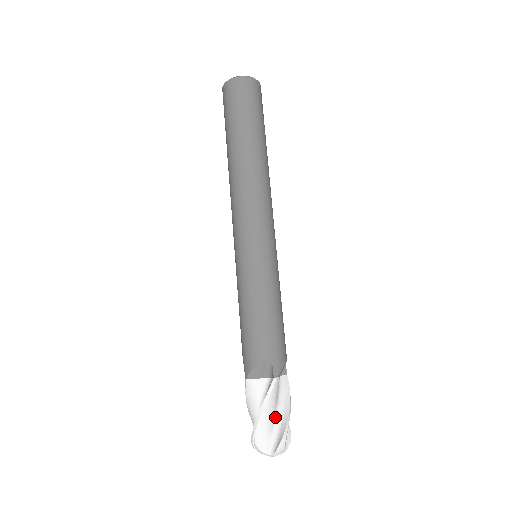
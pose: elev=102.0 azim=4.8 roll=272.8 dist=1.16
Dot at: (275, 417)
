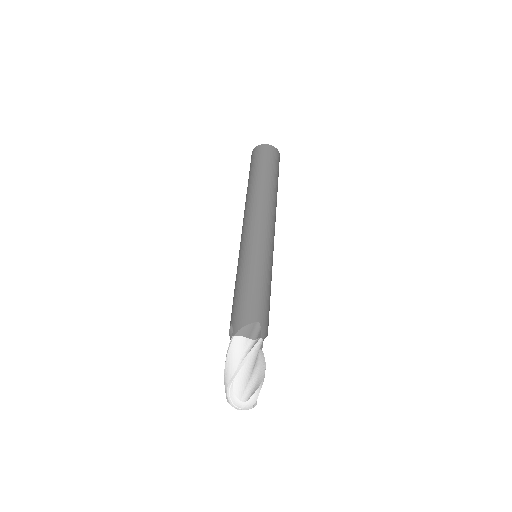
Dot at: (252, 373)
